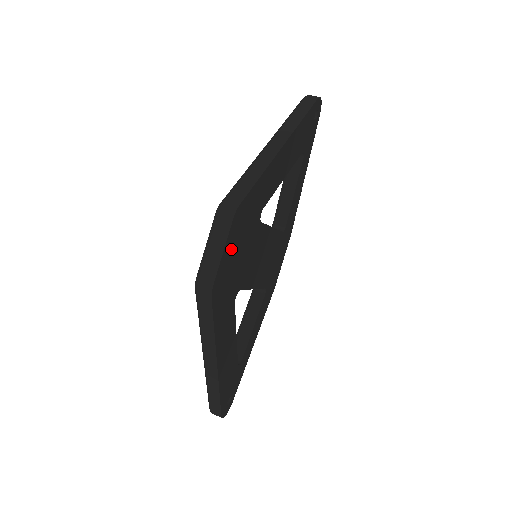
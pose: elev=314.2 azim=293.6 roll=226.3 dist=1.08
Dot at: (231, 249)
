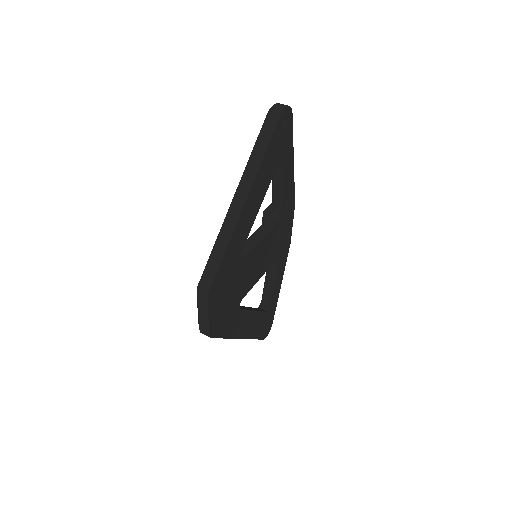
Dot at: (216, 307)
